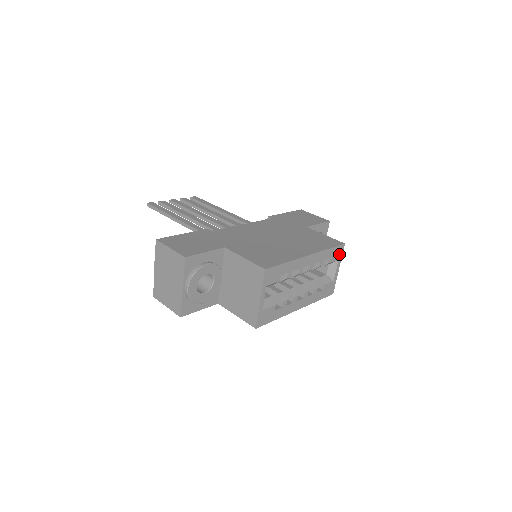
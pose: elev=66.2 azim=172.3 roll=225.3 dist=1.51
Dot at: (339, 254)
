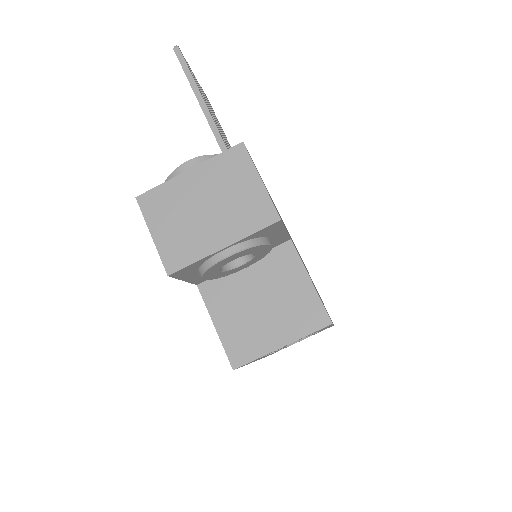
Dot at: occluded
